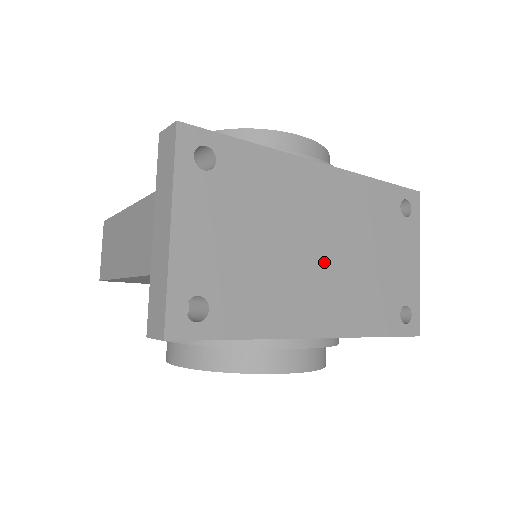
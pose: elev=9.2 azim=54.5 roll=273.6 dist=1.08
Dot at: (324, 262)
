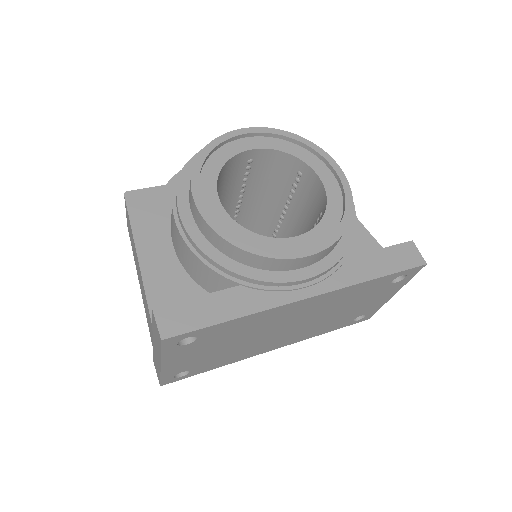
Dot at: (289, 330)
